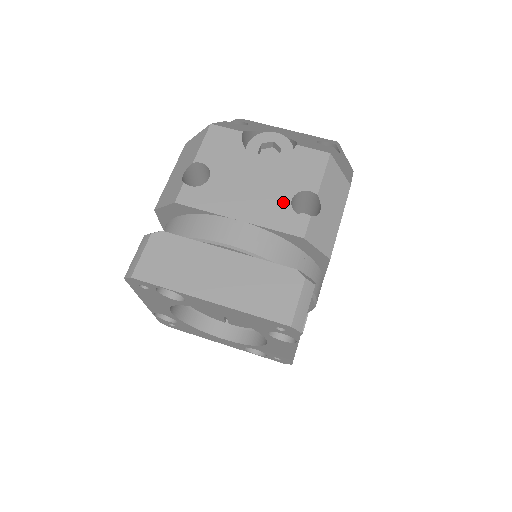
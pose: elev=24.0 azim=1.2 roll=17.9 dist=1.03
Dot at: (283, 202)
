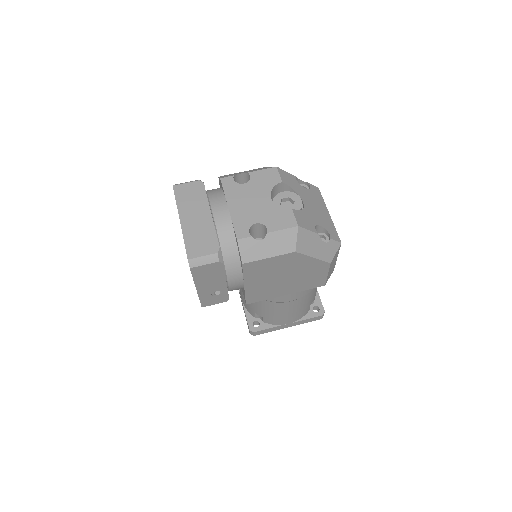
Dot at: (252, 220)
